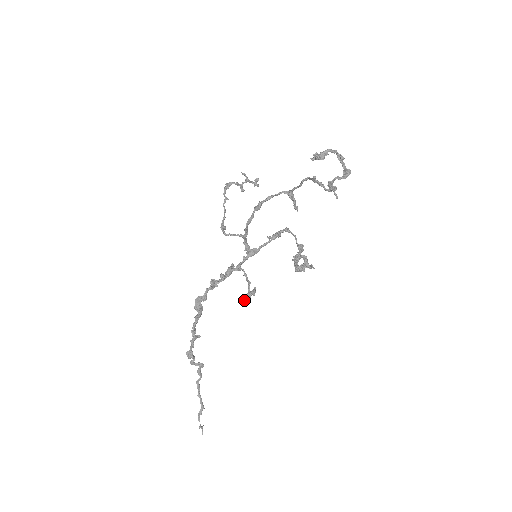
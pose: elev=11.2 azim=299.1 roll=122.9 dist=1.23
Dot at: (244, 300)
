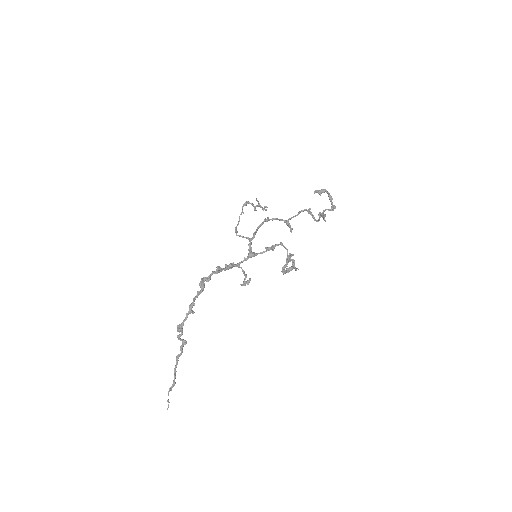
Dot at: (241, 284)
